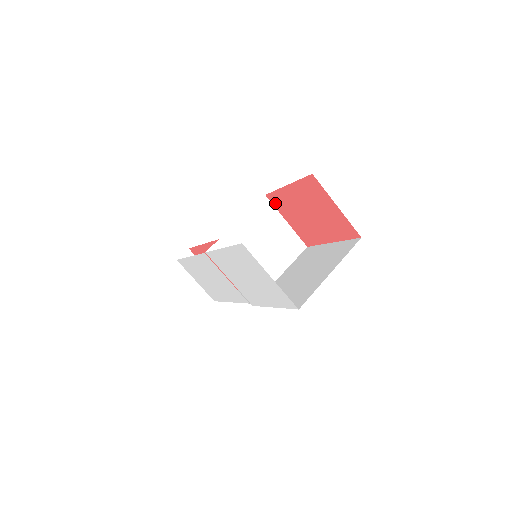
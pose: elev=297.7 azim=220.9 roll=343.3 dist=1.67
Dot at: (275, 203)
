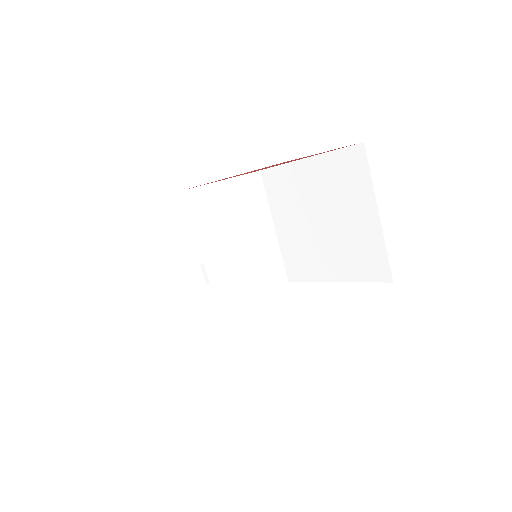
Dot at: occluded
